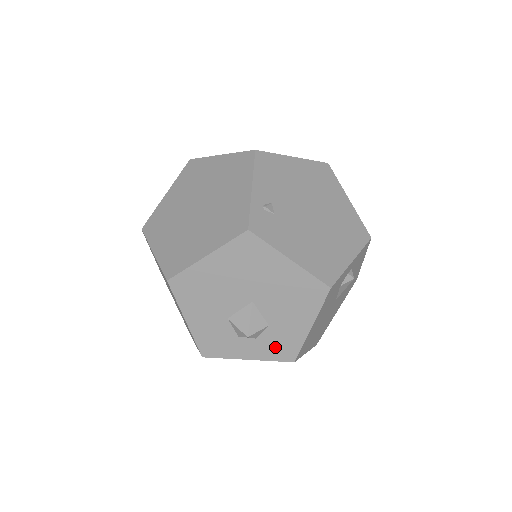
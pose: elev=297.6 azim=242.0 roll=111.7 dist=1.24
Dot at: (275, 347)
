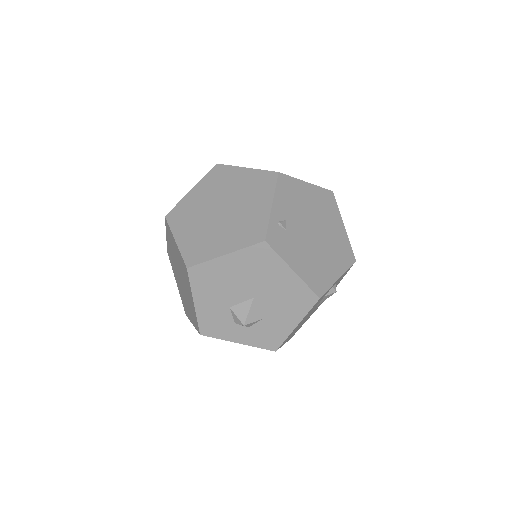
Dot at: (263, 337)
